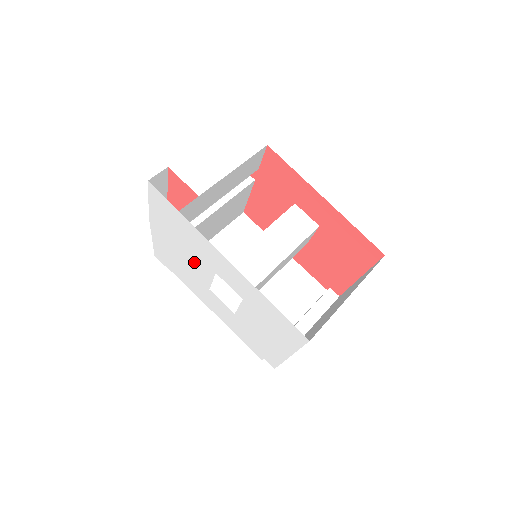
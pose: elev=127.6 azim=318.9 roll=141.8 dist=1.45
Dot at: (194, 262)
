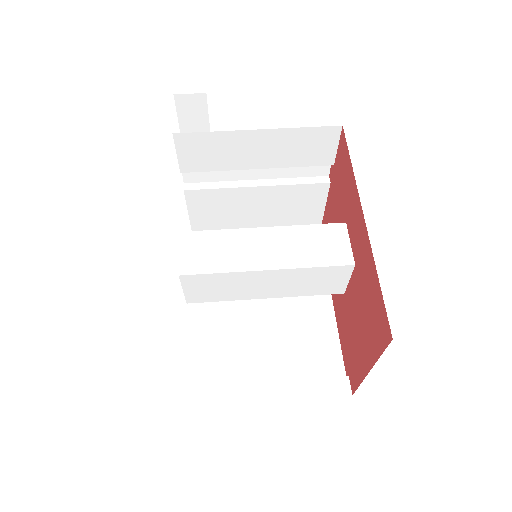
Dot at: occluded
